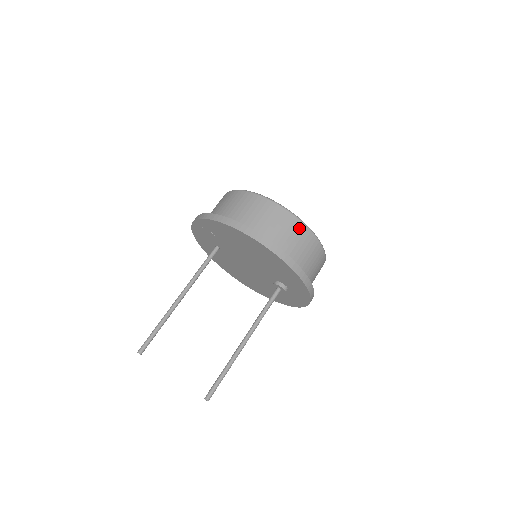
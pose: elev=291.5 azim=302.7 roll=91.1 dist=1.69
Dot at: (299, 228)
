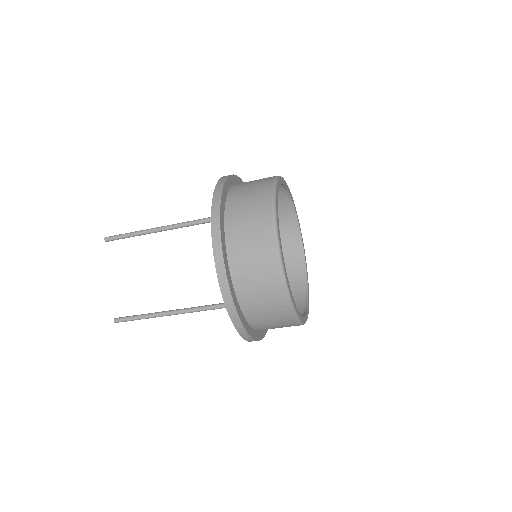
Dot at: (276, 288)
